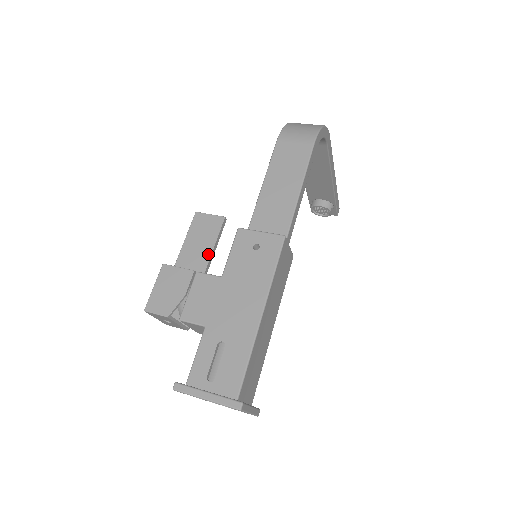
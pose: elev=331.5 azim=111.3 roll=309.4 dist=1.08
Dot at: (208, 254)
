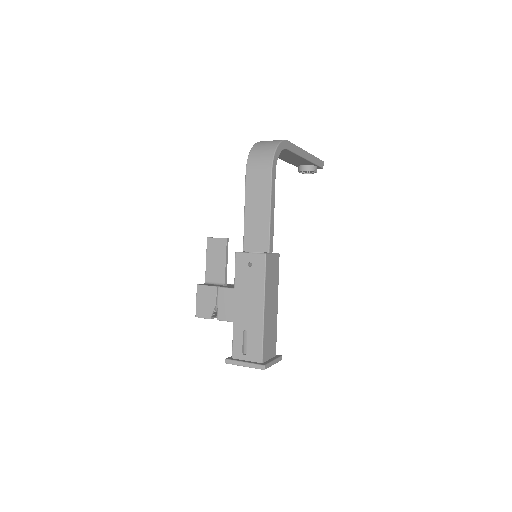
Dot at: (223, 268)
